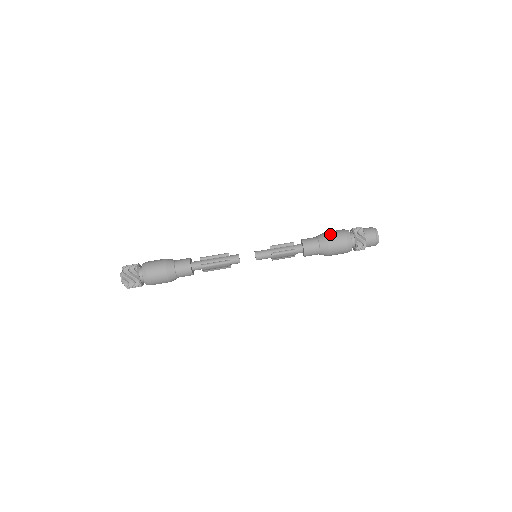
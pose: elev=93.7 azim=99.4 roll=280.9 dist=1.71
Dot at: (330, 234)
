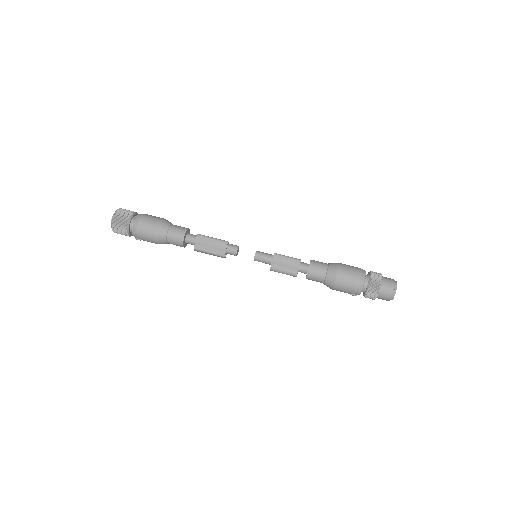
Dot at: occluded
